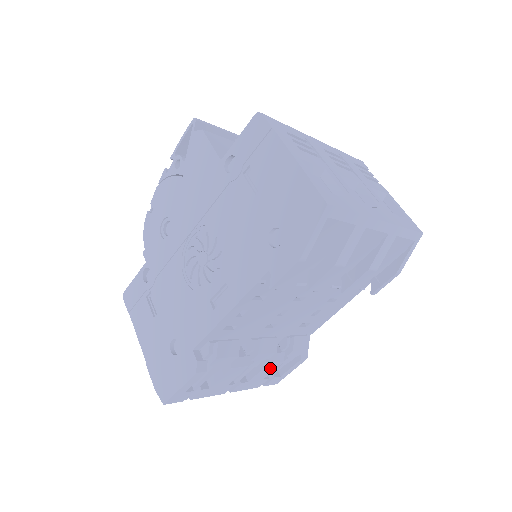
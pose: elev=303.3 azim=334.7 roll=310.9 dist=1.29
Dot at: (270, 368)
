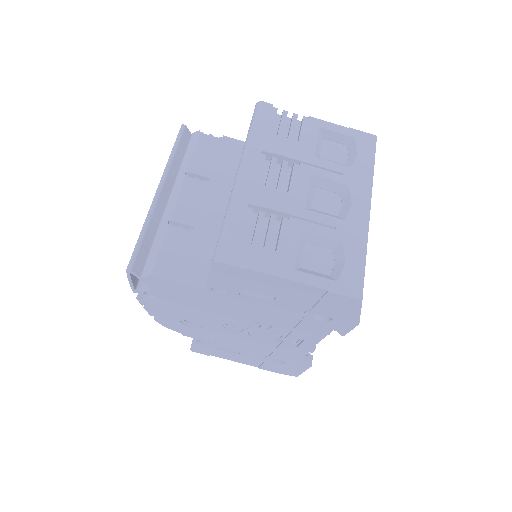
Dot at: occluded
